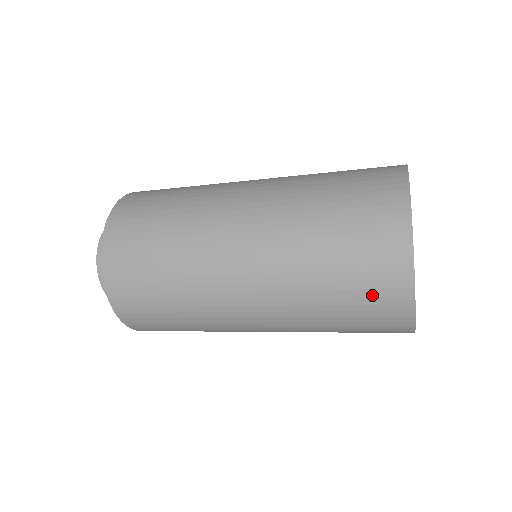
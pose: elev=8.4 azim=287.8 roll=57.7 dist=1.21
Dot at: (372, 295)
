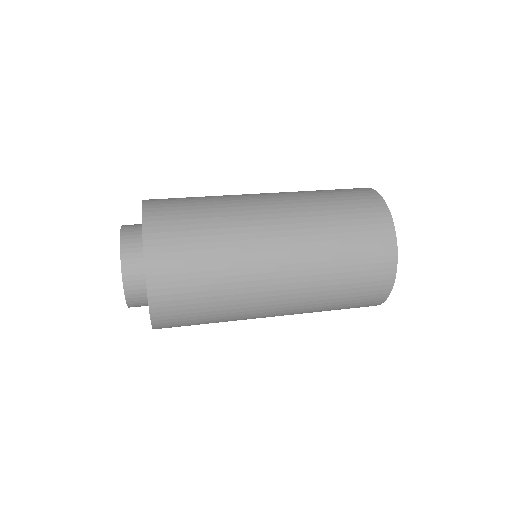
Dot at: (360, 304)
